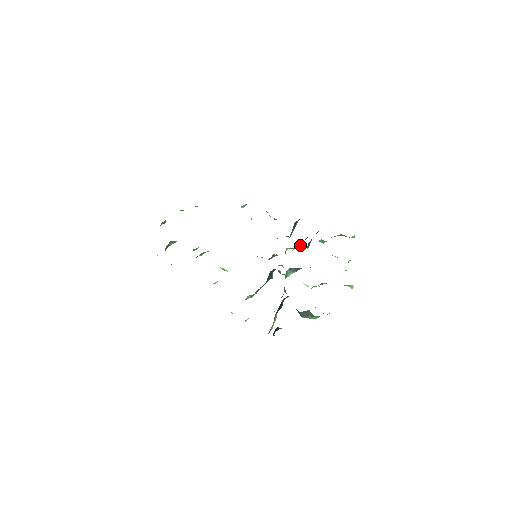
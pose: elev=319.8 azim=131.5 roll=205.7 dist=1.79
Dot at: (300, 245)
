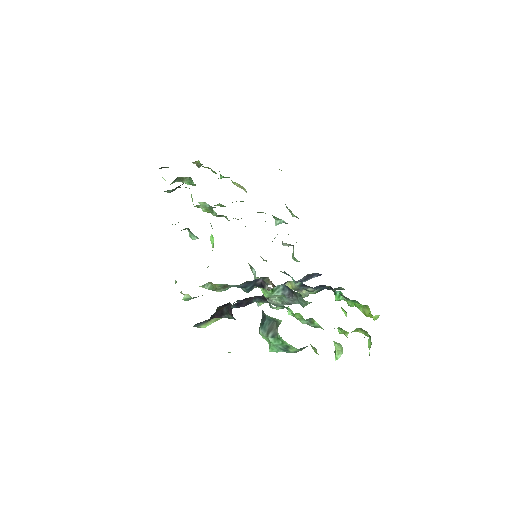
Dot at: (305, 290)
